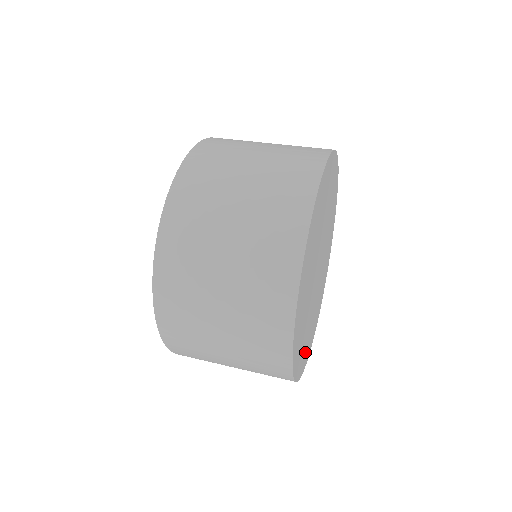
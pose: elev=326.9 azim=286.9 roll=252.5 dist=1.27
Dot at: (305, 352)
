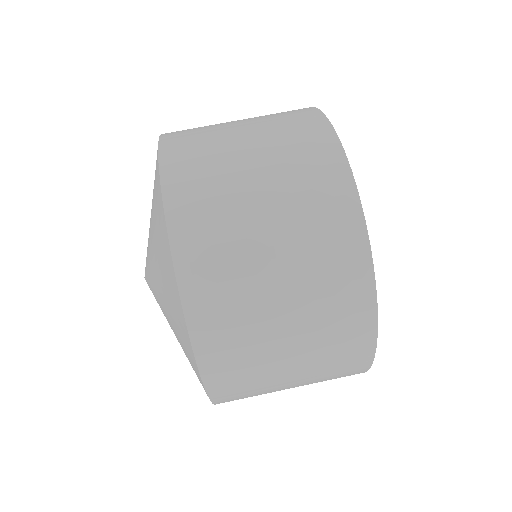
Dot at: occluded
